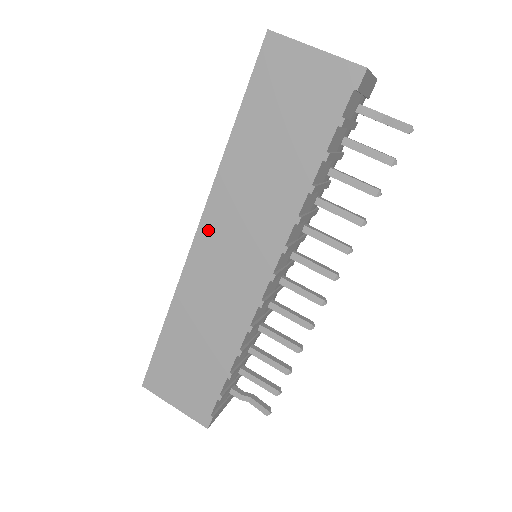
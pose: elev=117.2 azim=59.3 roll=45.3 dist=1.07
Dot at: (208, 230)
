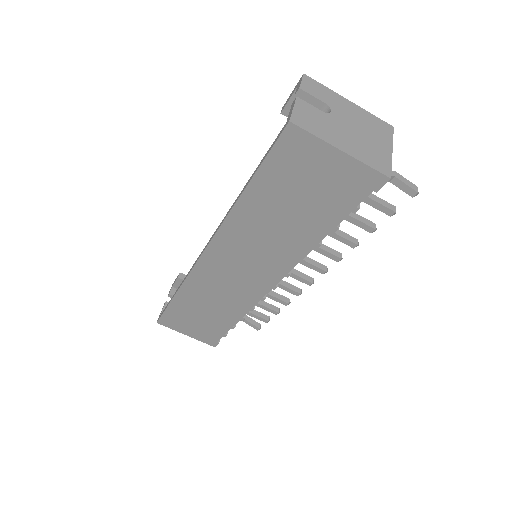
Dot at: (215, 253)
